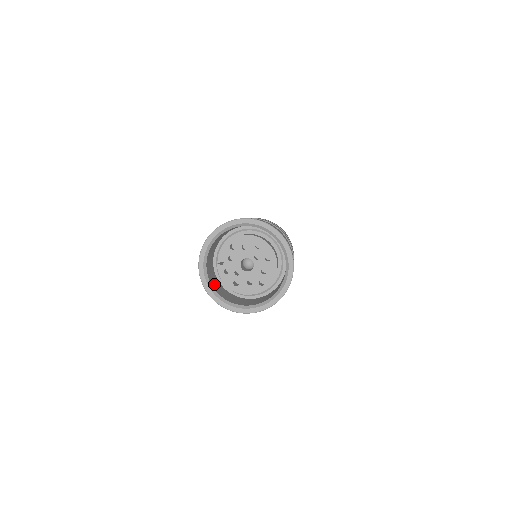
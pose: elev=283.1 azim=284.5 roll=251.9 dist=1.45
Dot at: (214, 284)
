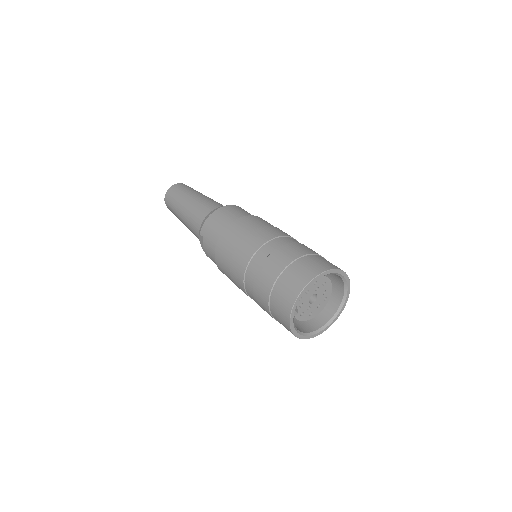
Dot at: (297, 327)
